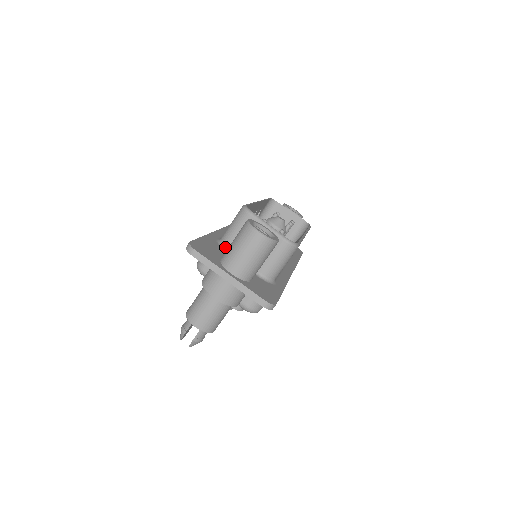
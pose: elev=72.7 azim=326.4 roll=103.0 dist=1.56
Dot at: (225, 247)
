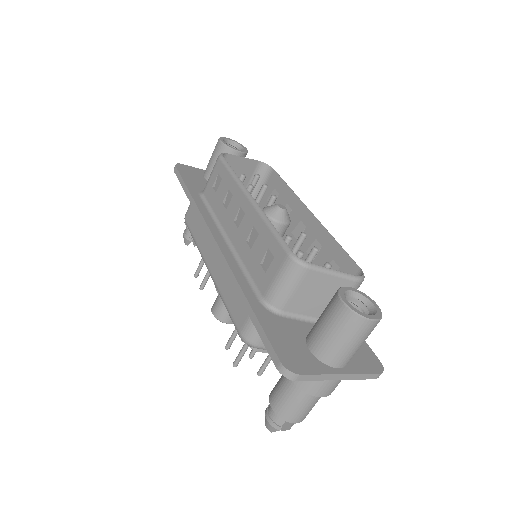
Dot at: (281, 312)
